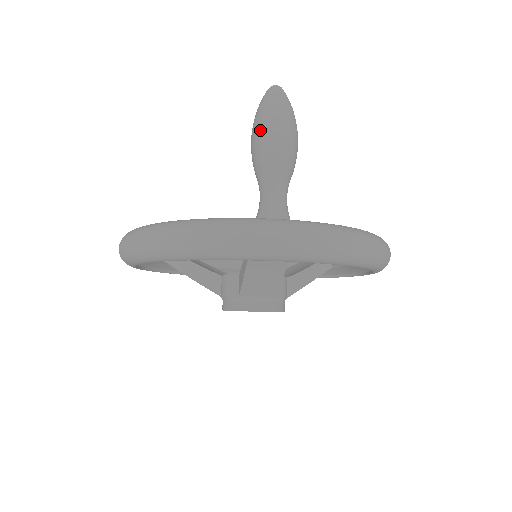
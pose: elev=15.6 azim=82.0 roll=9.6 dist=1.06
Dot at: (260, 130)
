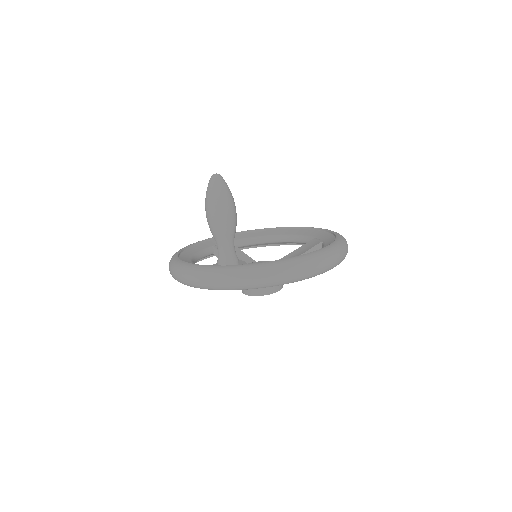
Dot at: (206, 211)
